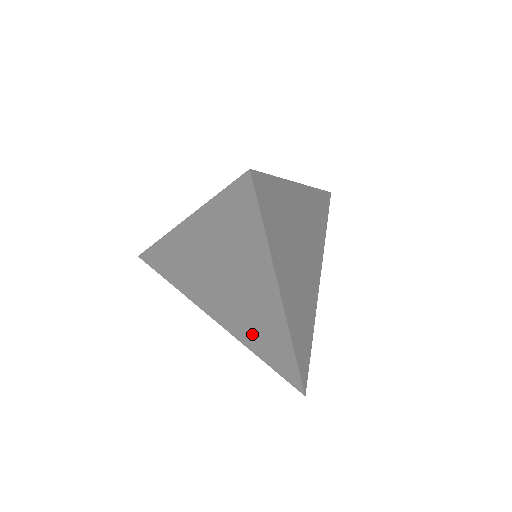
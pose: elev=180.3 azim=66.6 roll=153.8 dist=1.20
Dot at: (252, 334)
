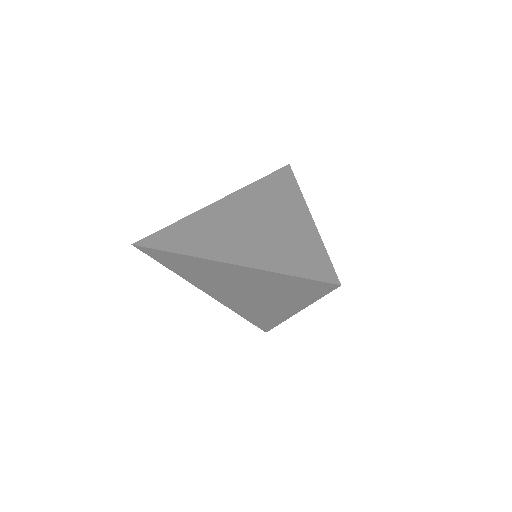
Dot at: (245, 309)
